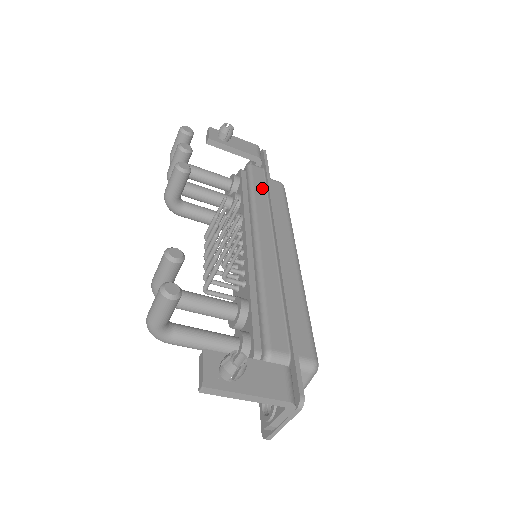
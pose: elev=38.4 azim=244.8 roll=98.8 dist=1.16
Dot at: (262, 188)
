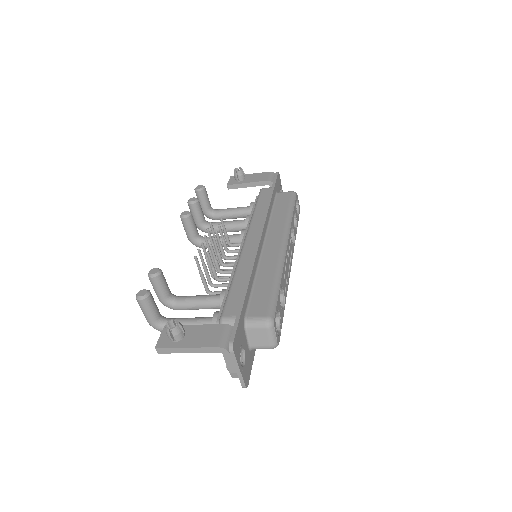
Dot at: (264, 203)
